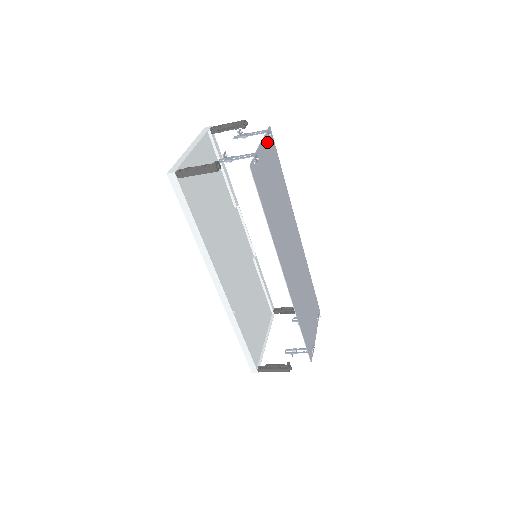
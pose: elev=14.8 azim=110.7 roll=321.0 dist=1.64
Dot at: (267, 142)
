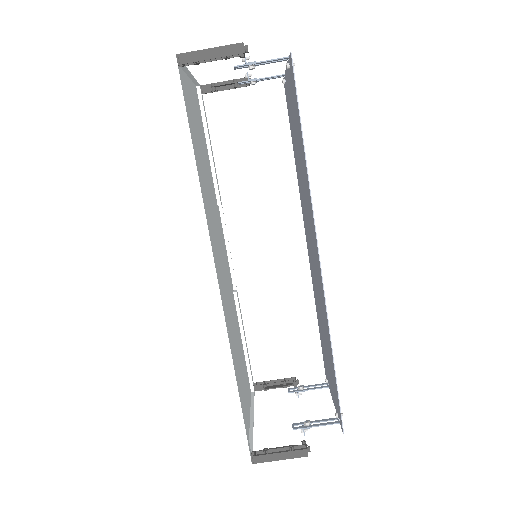
Dot at: (286, 84)
